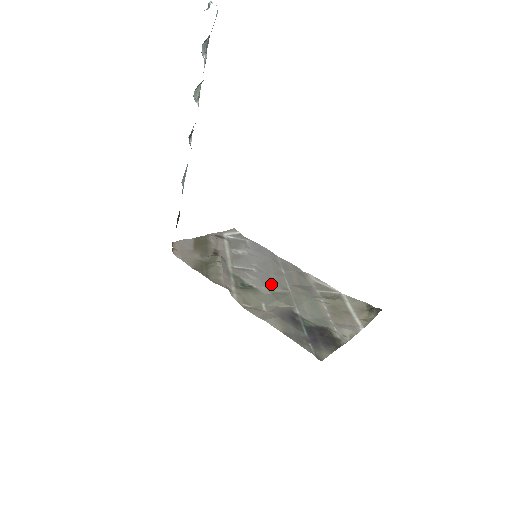
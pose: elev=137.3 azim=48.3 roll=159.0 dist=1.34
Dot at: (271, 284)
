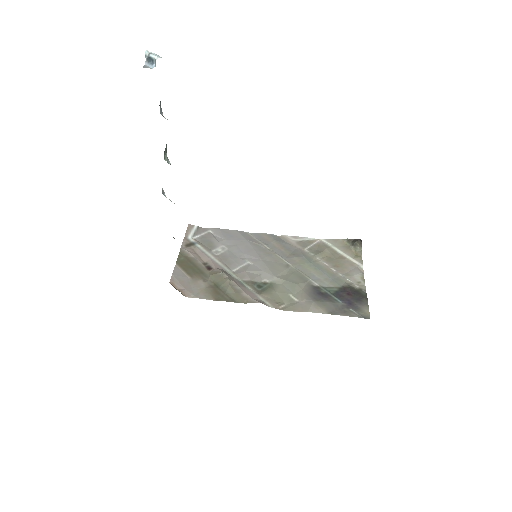
Dot at: (276, 270)
